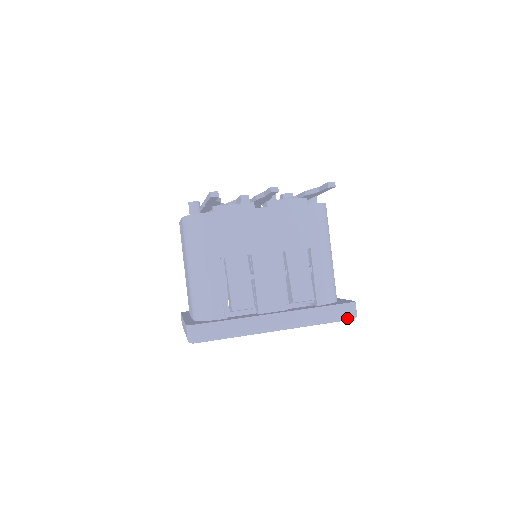
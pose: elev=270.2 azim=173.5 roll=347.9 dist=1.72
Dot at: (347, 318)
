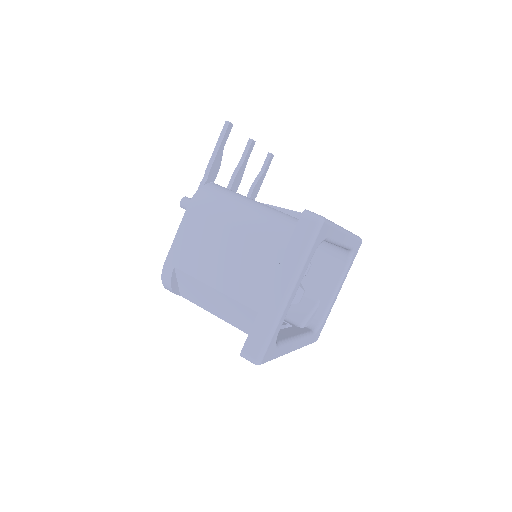
Dot at: occluded
